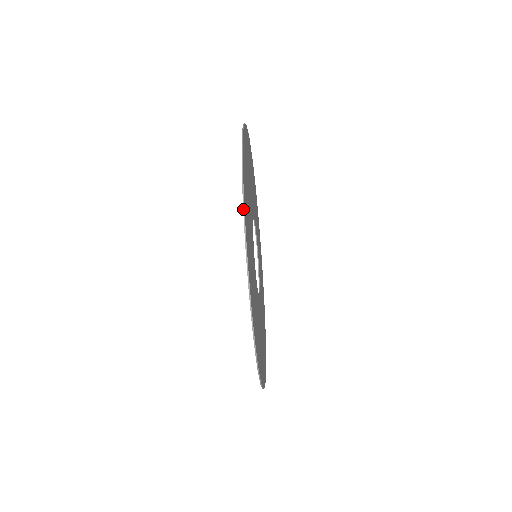
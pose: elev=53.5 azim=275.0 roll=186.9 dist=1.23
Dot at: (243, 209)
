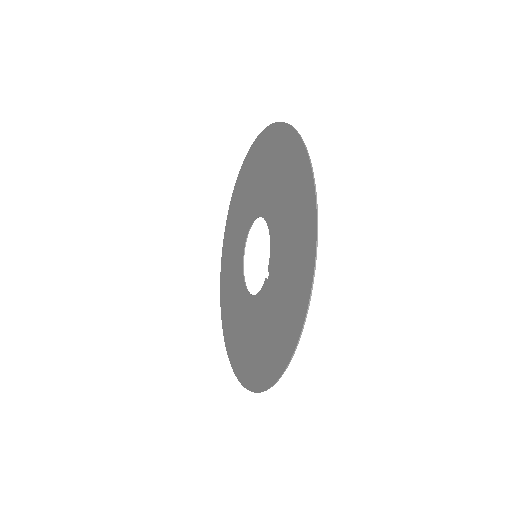
Dot at: (316, 197)
